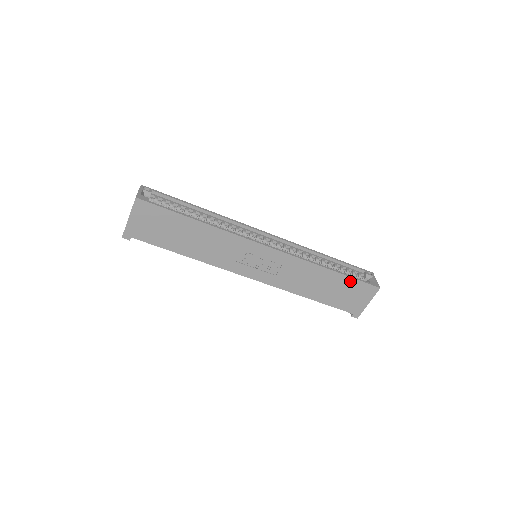
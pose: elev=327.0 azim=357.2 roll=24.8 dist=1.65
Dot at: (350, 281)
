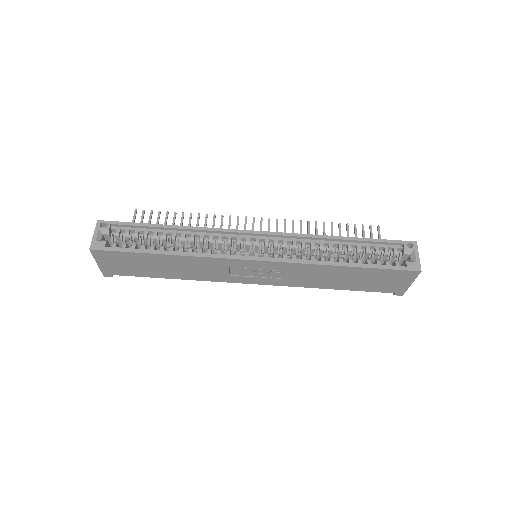
Dot at: (377, 271)
